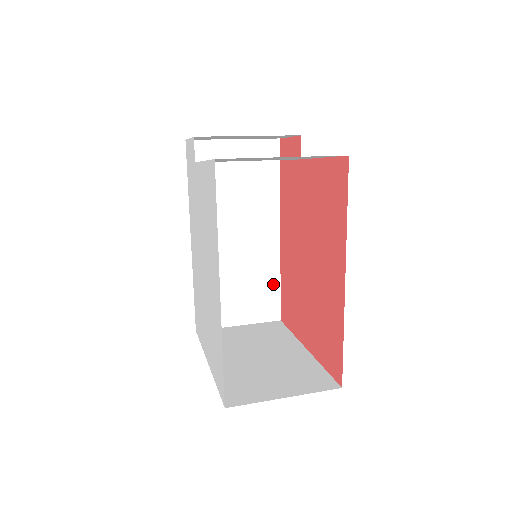
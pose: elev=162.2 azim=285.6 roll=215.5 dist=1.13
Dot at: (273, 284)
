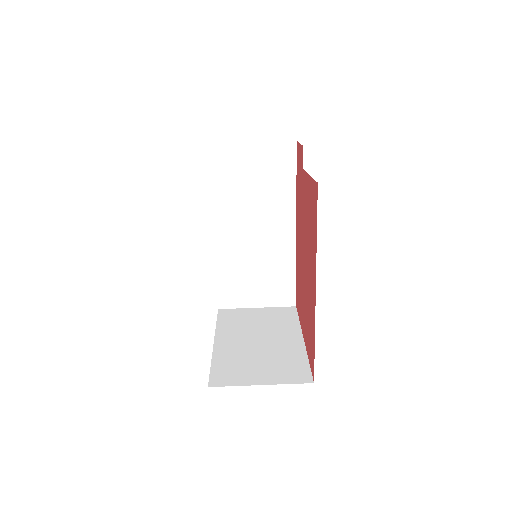
Dot at: (289, 274)
